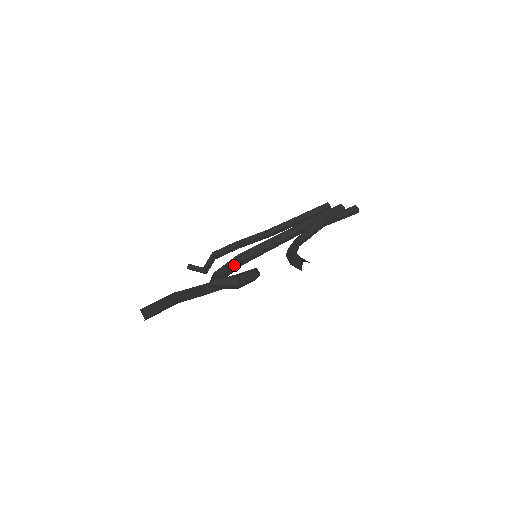
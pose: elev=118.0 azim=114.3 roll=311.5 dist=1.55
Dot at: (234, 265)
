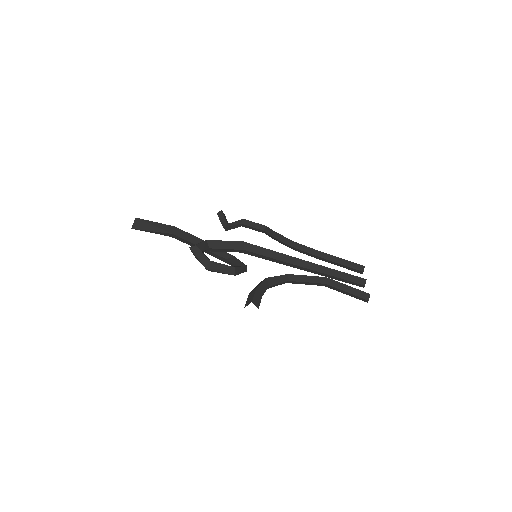
Dot at: (231, 248)
